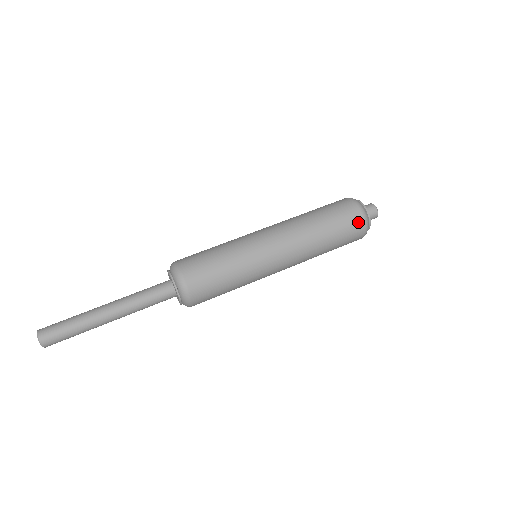
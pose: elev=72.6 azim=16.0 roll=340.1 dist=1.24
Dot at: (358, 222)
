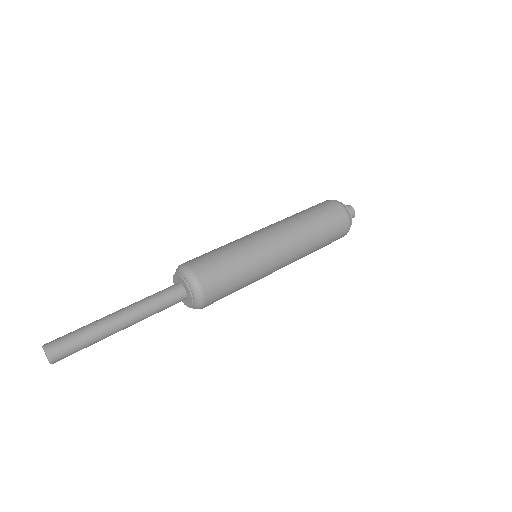
Dot at: (344, 233)
